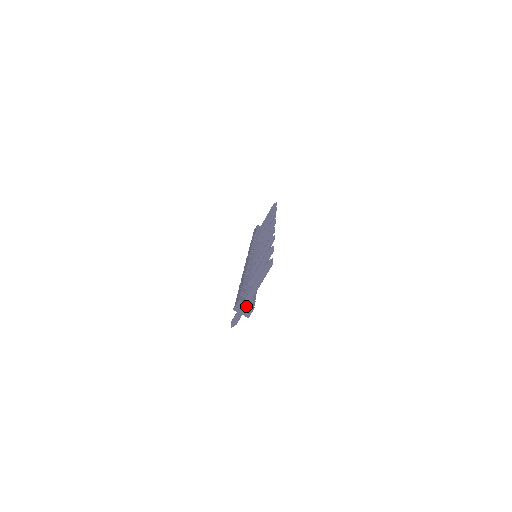
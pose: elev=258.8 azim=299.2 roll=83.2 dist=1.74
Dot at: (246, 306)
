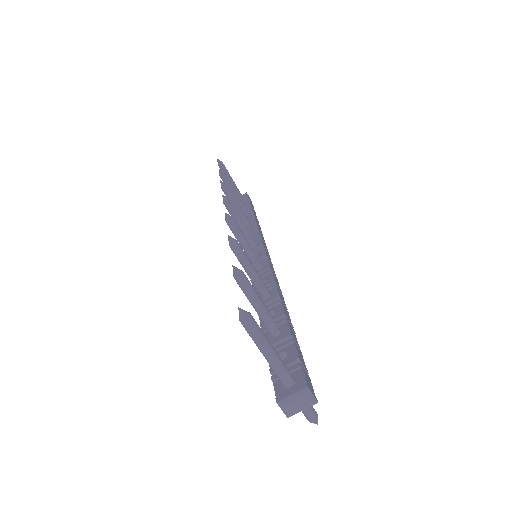
Dot at: (294, 398)
